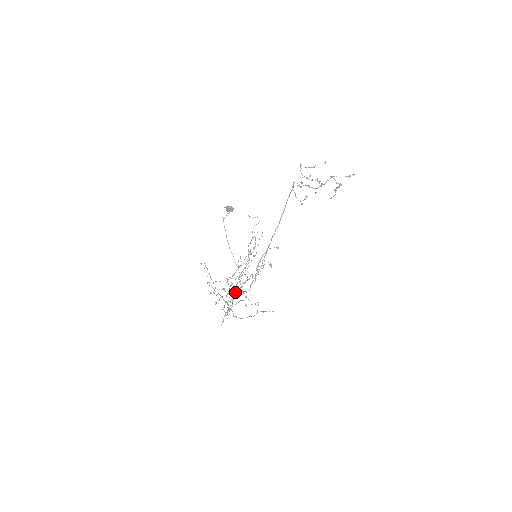
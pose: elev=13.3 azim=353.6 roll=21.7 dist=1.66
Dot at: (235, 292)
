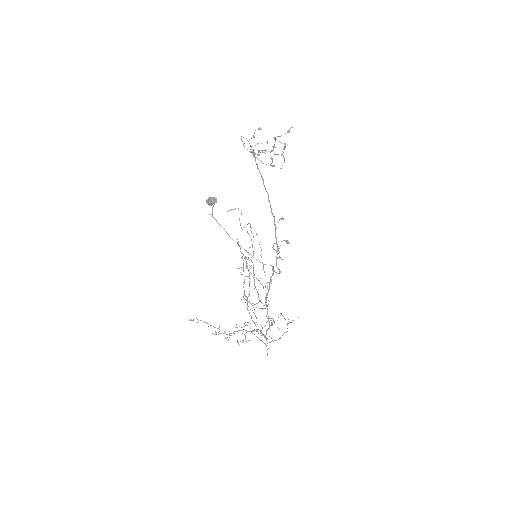
Dot at: occluded
